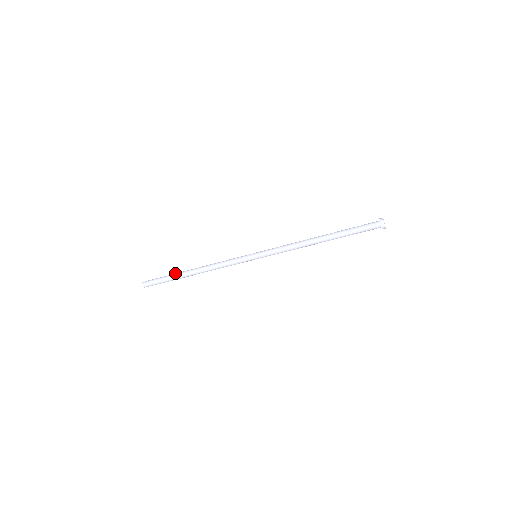
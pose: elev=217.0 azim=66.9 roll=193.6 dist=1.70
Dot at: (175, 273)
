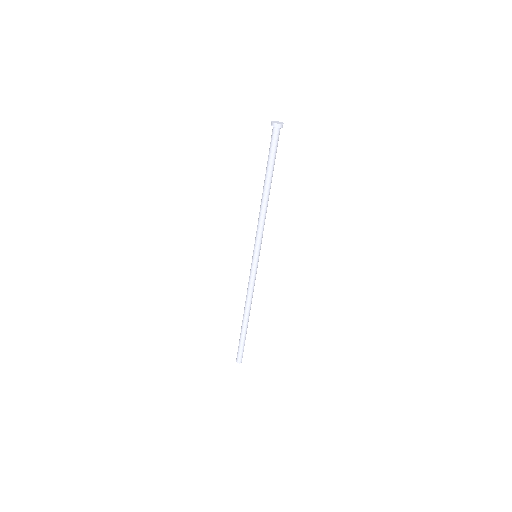
Dot at: occluded
